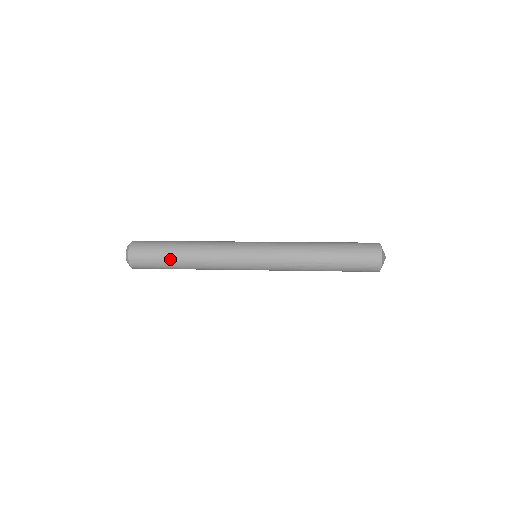
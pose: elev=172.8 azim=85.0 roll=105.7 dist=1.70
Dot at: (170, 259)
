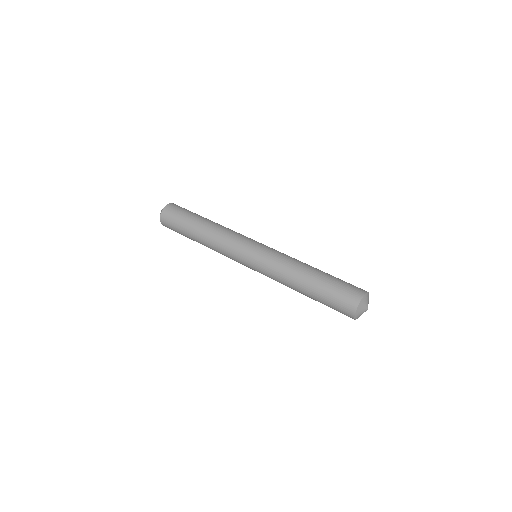
Dot at: (188, 235)
